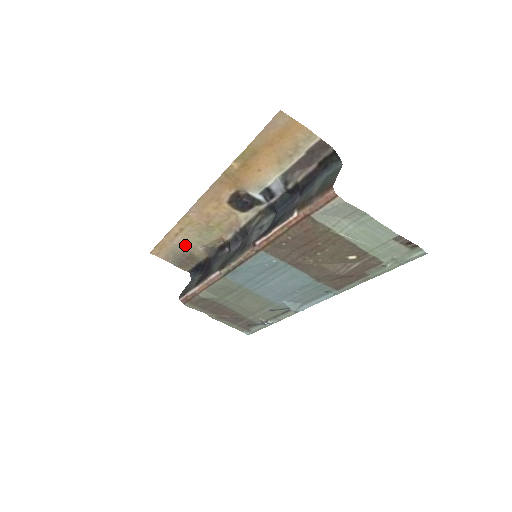
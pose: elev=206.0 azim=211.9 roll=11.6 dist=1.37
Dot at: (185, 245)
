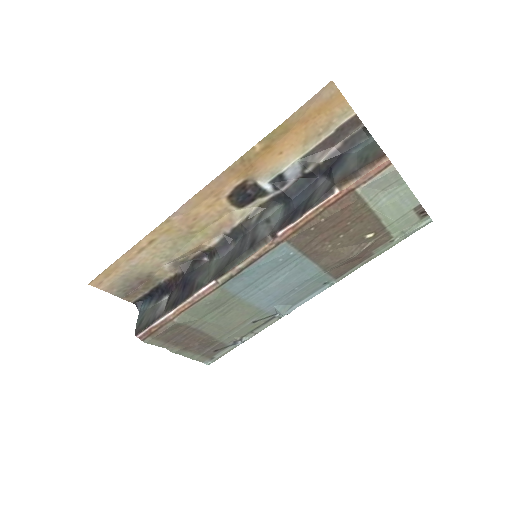
Dot at: (147, 264)
